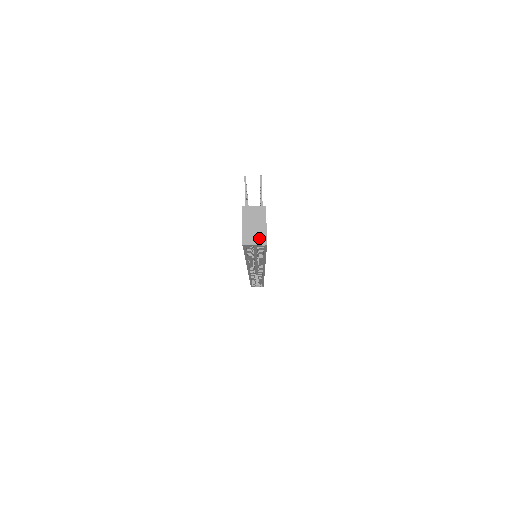
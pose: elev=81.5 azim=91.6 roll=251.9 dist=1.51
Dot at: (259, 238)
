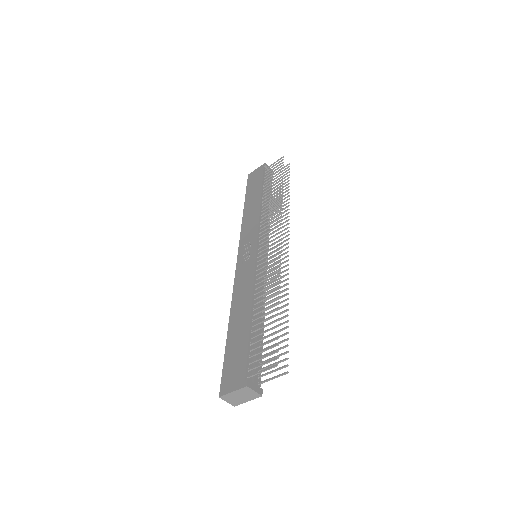
Dot at: (234, 402)
